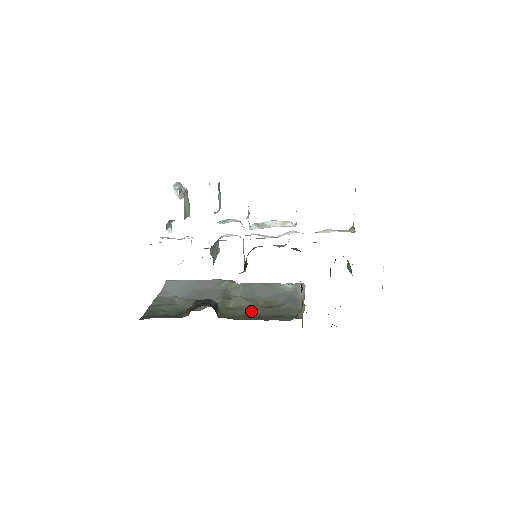
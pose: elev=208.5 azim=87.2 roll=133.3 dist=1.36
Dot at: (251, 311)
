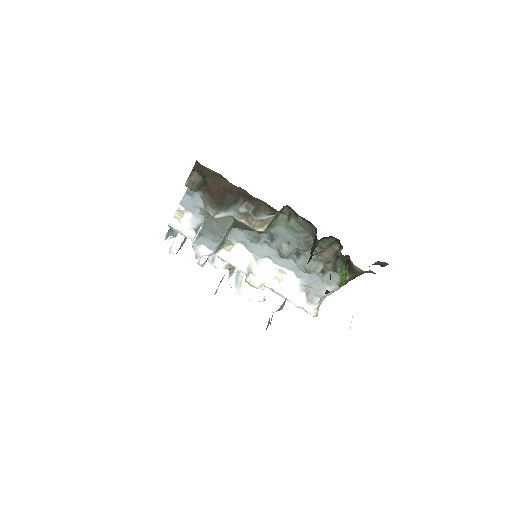
Dot at: occluded
